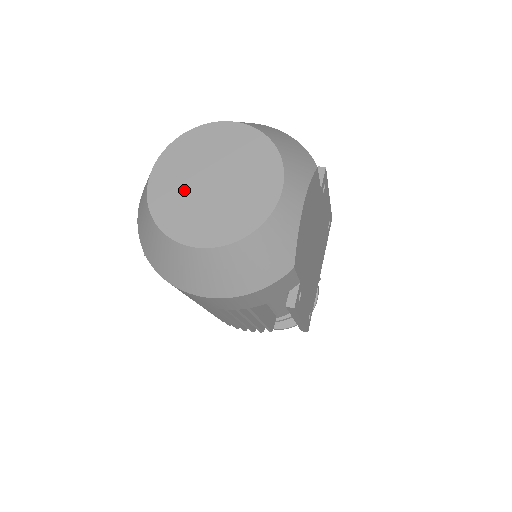
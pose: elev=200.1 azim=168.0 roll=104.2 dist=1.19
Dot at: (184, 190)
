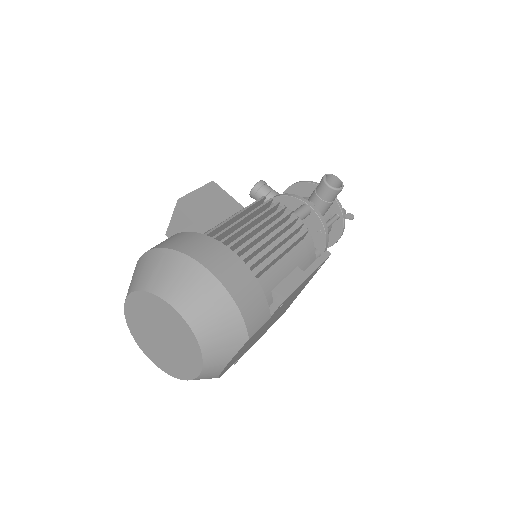
Dot at: (145, 328)
